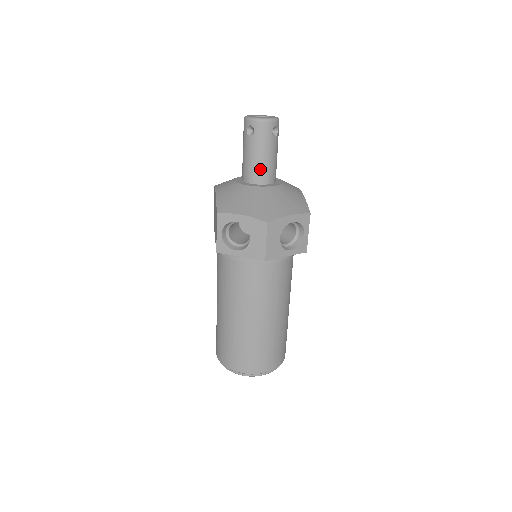
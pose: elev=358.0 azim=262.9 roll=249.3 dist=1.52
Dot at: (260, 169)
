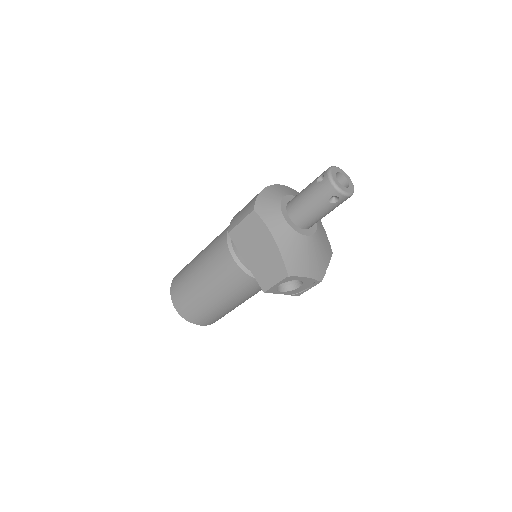
Dot at: (317, 221)
